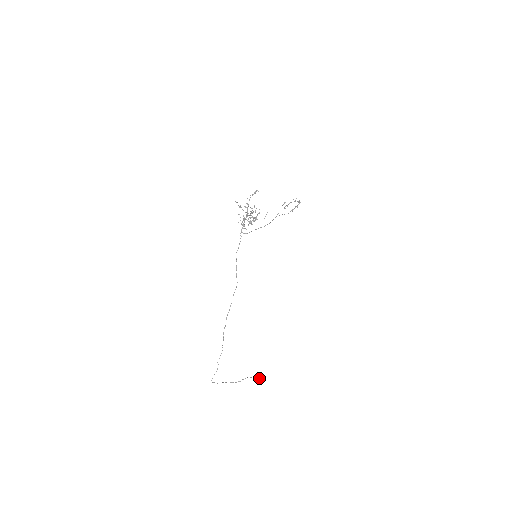
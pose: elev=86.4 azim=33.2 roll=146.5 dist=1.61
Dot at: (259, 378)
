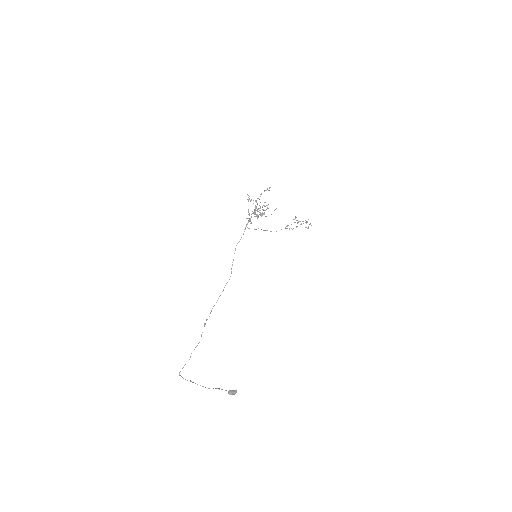
Dot at: (231, 394)
